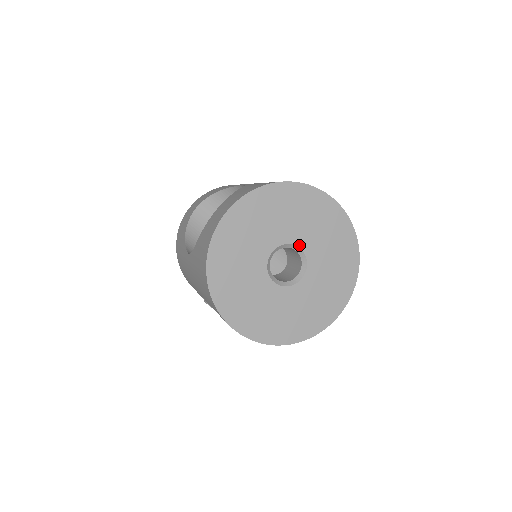
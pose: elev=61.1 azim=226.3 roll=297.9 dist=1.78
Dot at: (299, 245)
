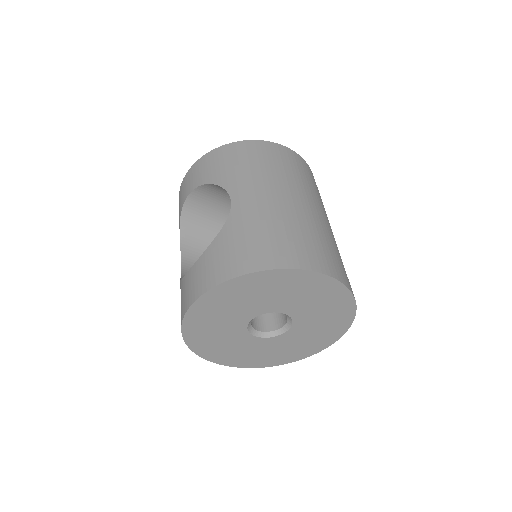
Dot at: (282, 312)
